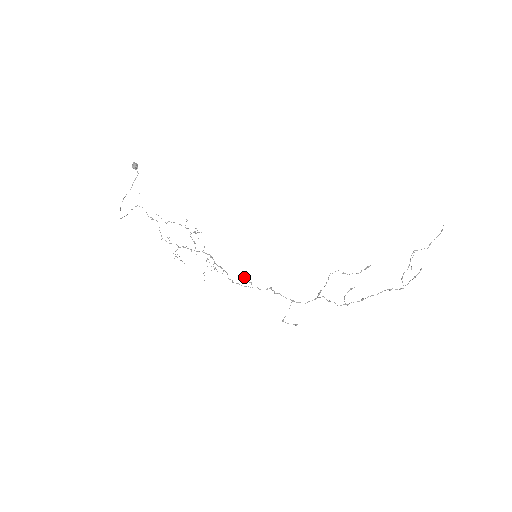
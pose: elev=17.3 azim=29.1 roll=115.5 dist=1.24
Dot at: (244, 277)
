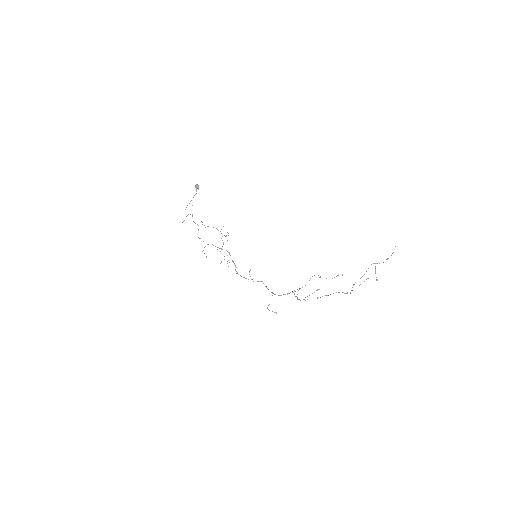
Dot at: (249, 272)
